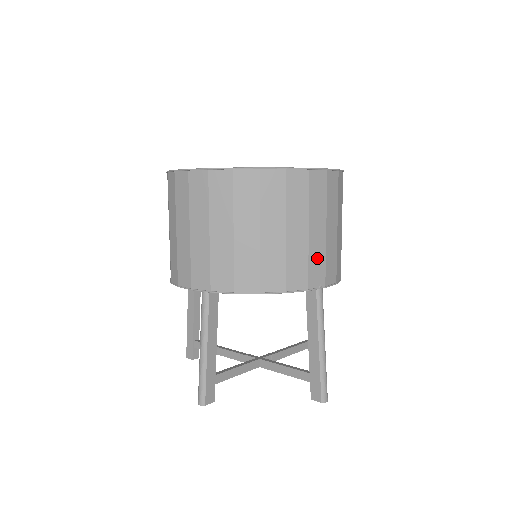
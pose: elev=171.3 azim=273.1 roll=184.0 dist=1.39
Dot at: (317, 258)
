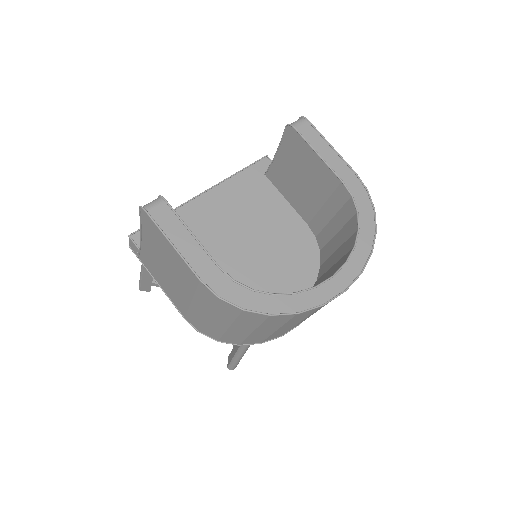
Dot at: occluded
